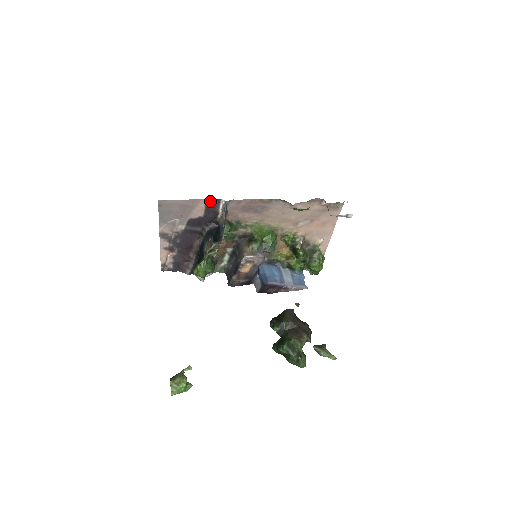
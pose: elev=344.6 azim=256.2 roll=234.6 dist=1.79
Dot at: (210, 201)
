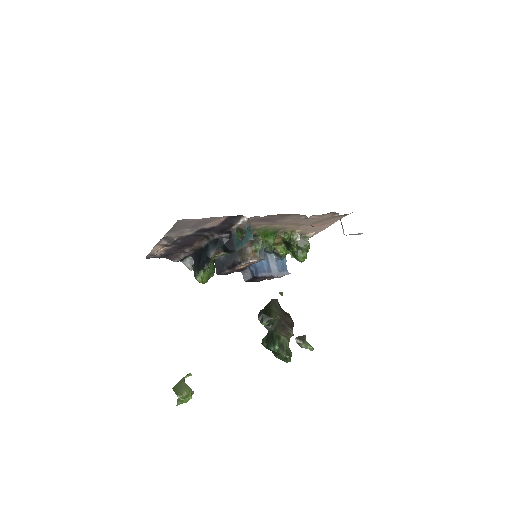
Dot at: (231, 216)
